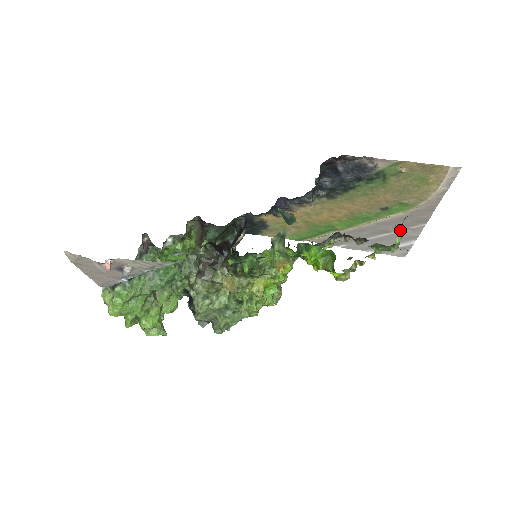
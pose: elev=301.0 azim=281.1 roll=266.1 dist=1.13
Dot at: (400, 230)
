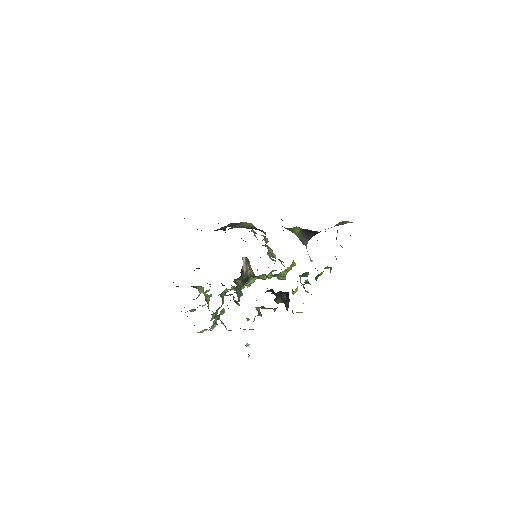
Dot at: occluded
